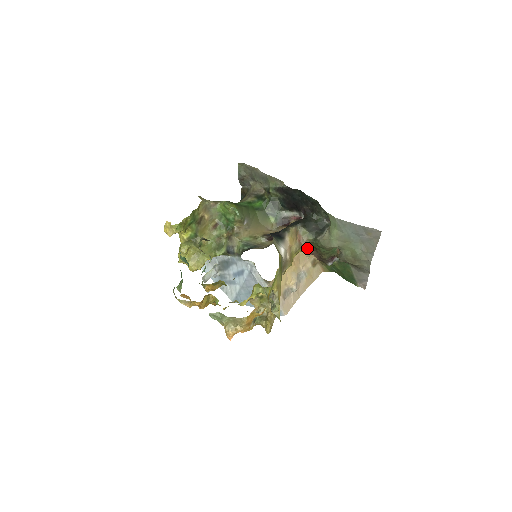
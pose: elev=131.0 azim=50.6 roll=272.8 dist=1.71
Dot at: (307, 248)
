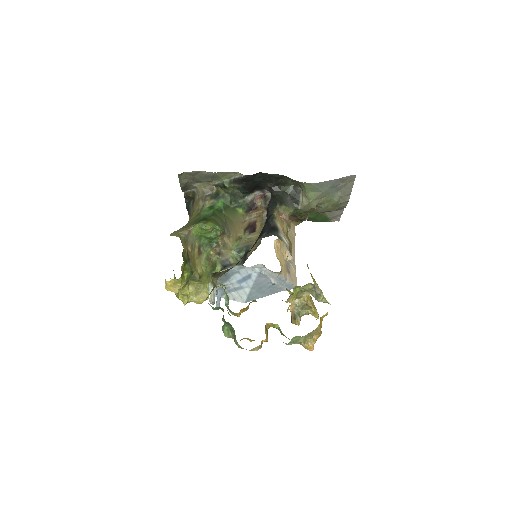
Dot at: occluded
